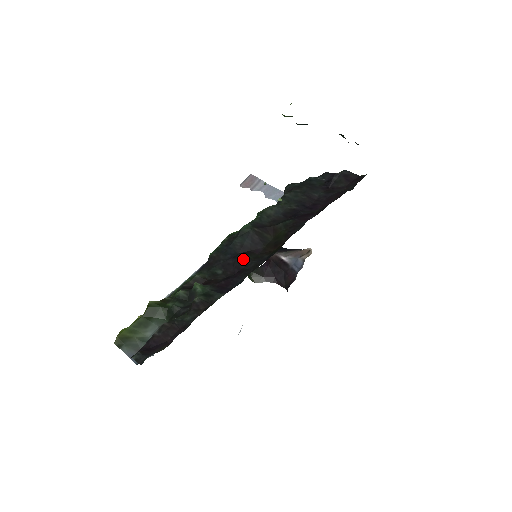
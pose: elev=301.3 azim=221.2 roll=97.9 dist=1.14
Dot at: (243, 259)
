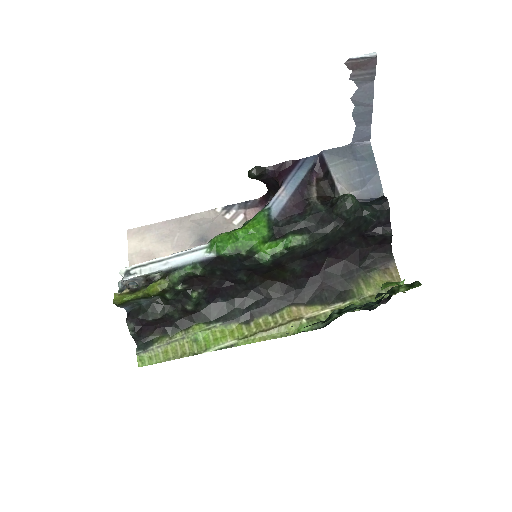
Dot at: (241, 281)
